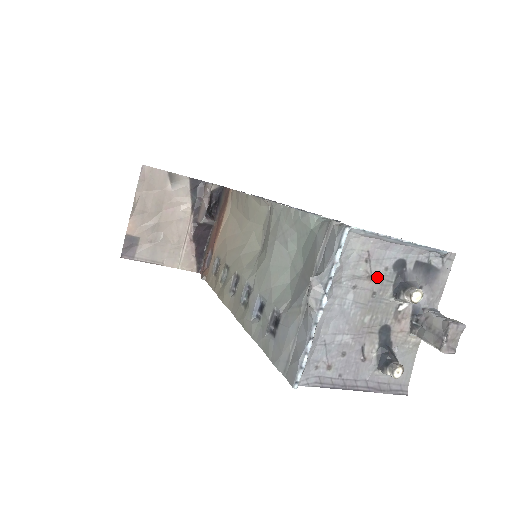
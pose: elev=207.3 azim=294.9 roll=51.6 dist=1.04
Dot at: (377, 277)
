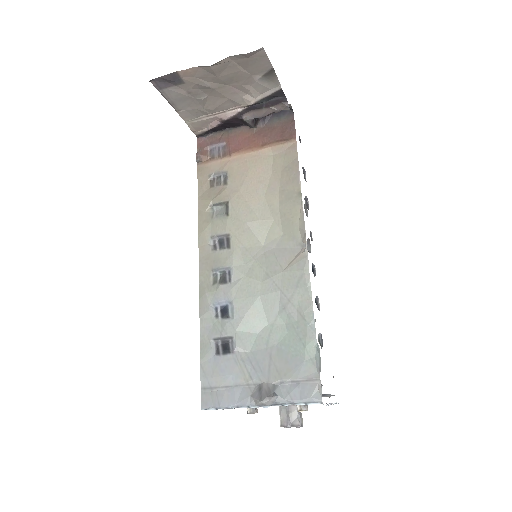
Dot at: occluded
